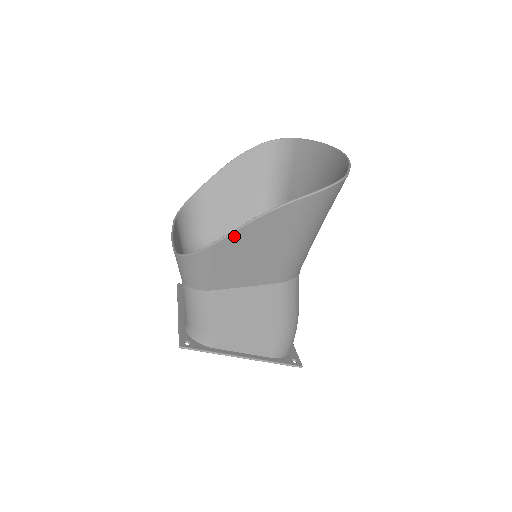
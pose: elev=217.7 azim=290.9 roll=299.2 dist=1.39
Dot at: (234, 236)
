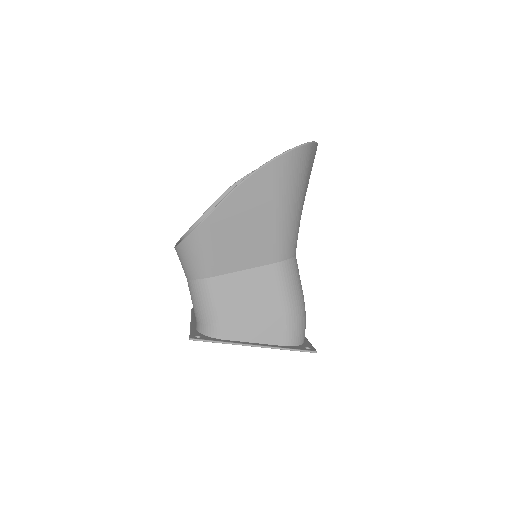
Dot at: (220, 209)
